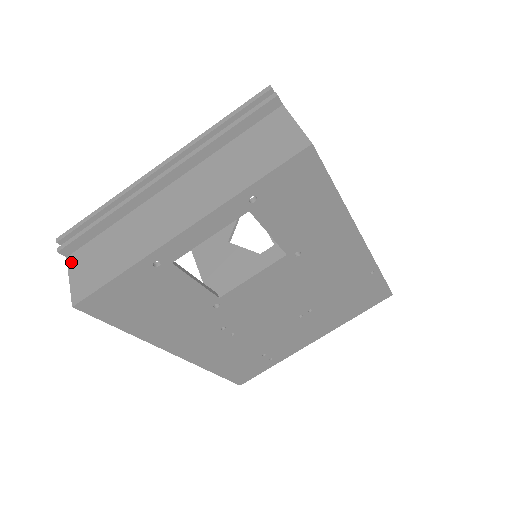
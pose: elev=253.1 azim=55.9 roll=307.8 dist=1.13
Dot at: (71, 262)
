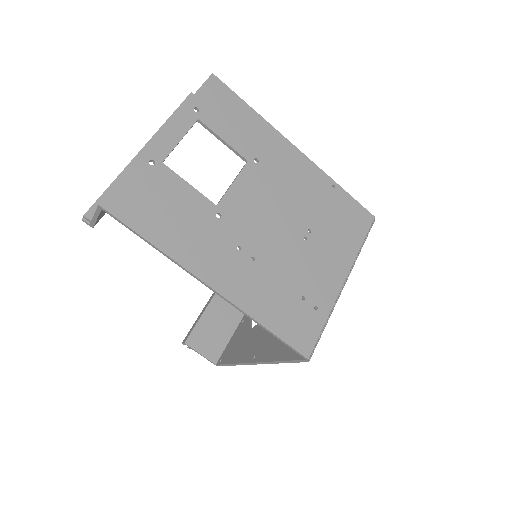
Dot at: occluded
